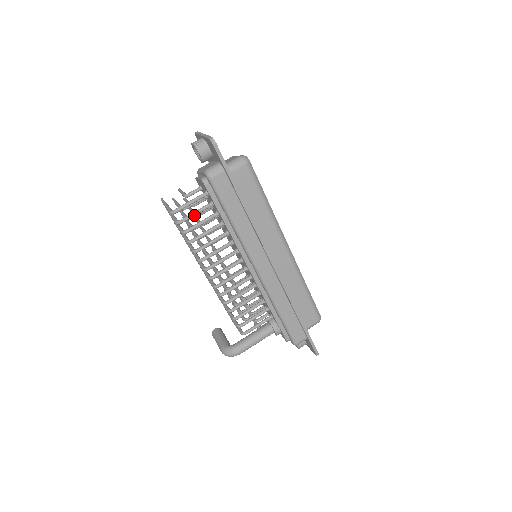
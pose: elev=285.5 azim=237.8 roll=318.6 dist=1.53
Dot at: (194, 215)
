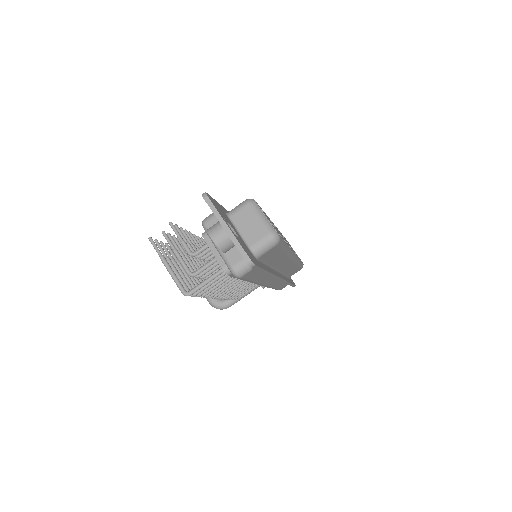
Dot at: occluded
